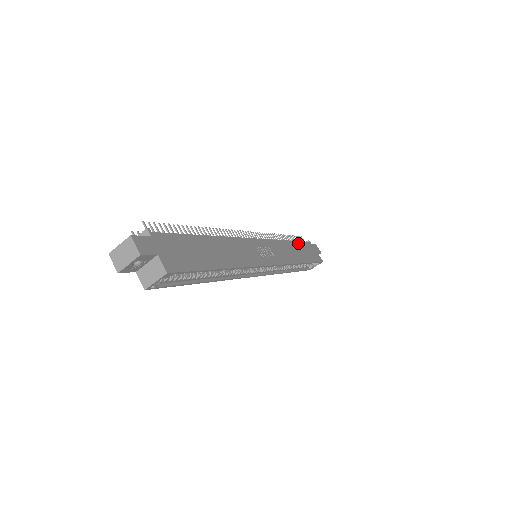
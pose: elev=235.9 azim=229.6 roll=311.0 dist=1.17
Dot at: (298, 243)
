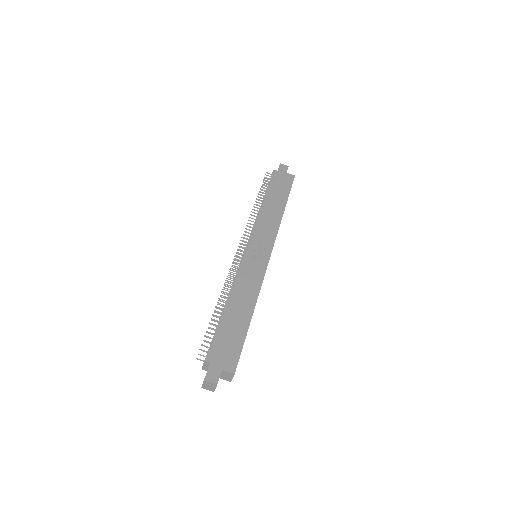
Dot at: (270, 192)
